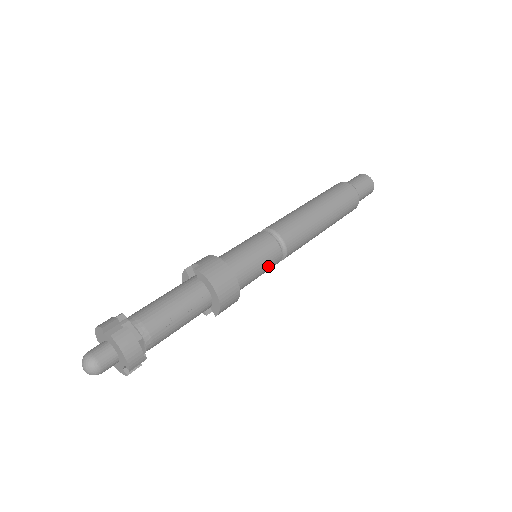
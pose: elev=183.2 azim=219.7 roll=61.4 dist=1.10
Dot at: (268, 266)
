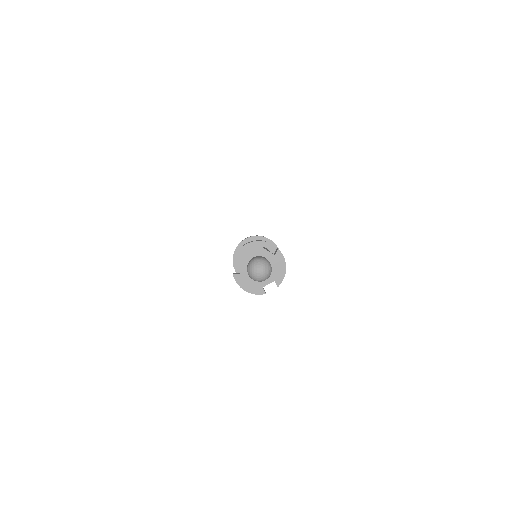
Dot at: occluded
